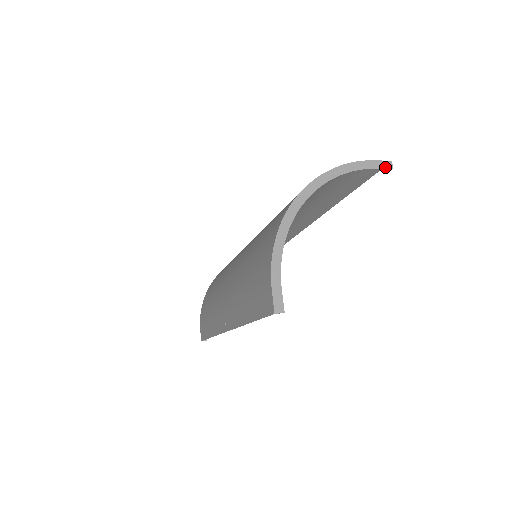
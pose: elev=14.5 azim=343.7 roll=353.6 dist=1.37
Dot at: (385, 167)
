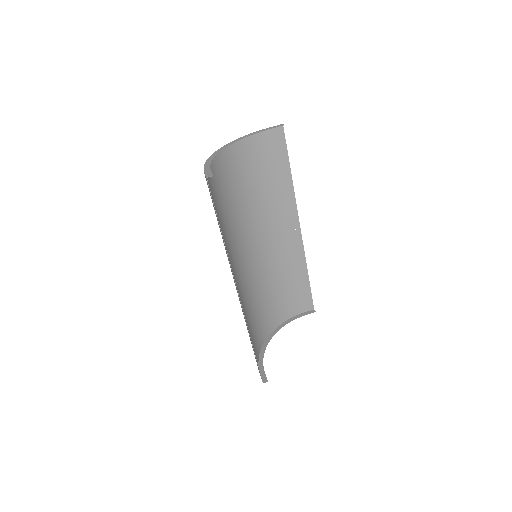
Dot at: (278, 126)
